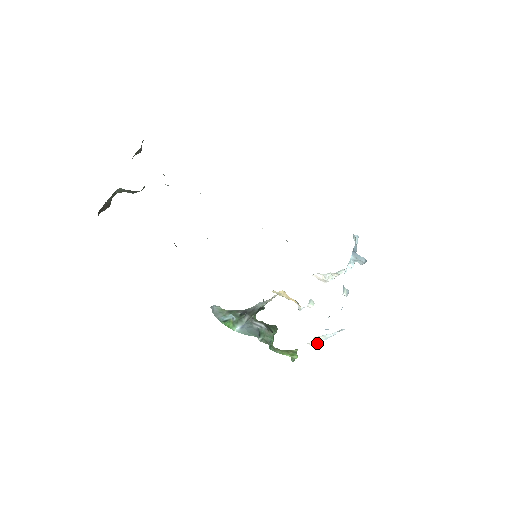
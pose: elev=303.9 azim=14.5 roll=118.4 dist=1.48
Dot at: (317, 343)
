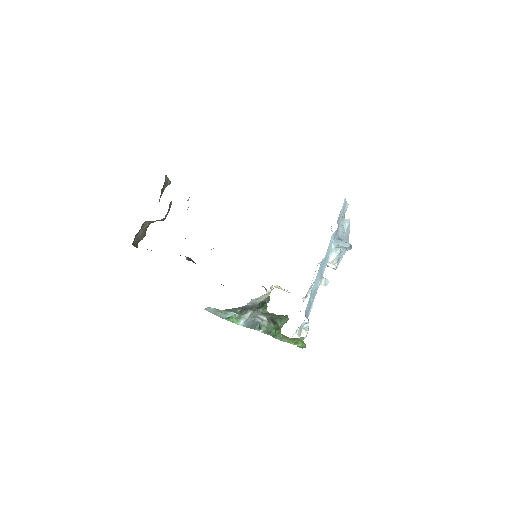
Dot at: (302, 333)
